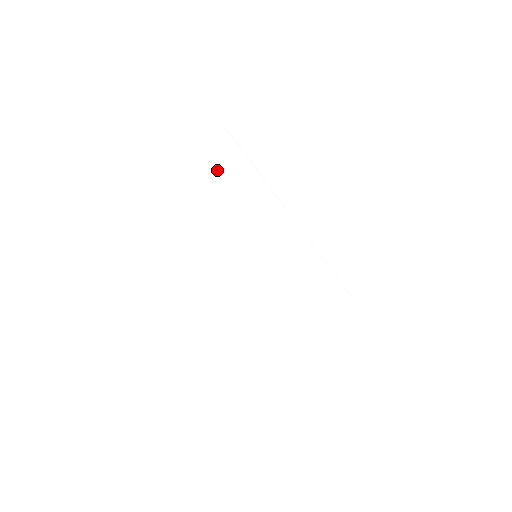
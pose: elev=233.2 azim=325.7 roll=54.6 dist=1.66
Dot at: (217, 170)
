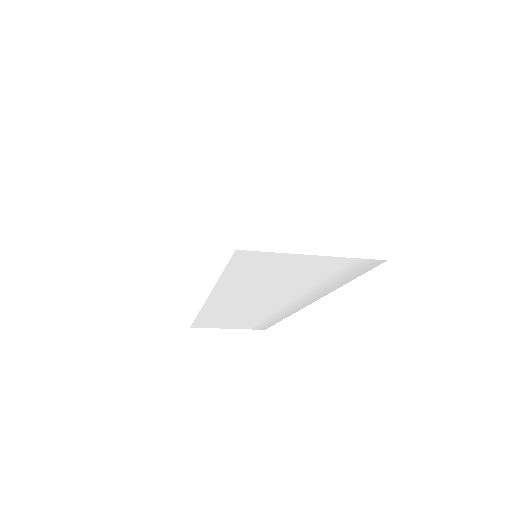
Dot at: (306, 266)
